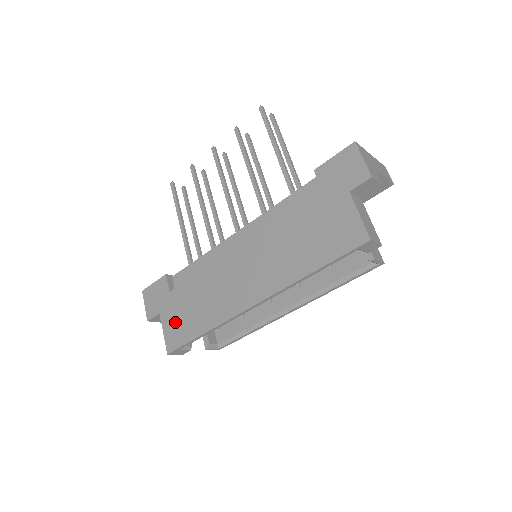
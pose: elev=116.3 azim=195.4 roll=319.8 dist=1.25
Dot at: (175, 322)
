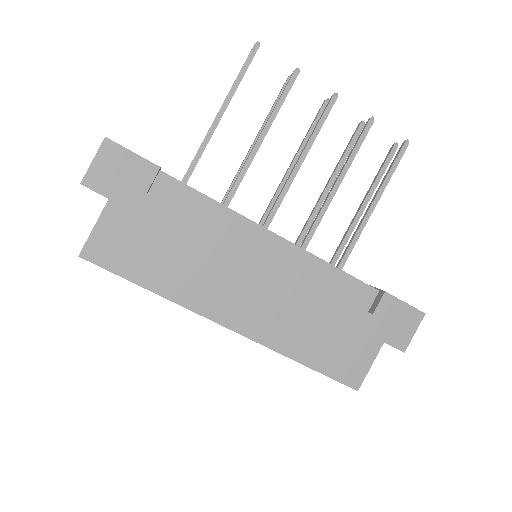
Dot at: (123, 236)
